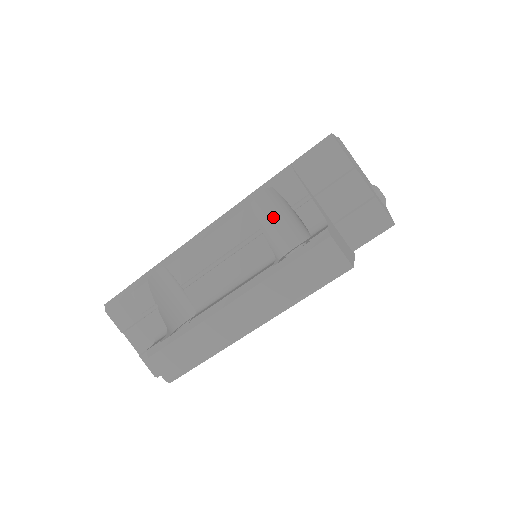
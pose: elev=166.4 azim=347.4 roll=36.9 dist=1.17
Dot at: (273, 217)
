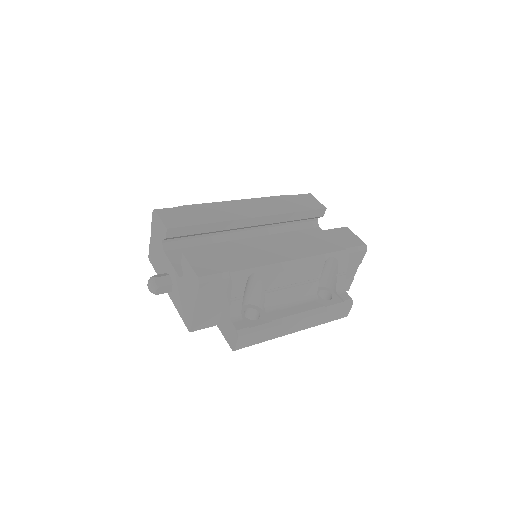
Dot at: (323, 271)
